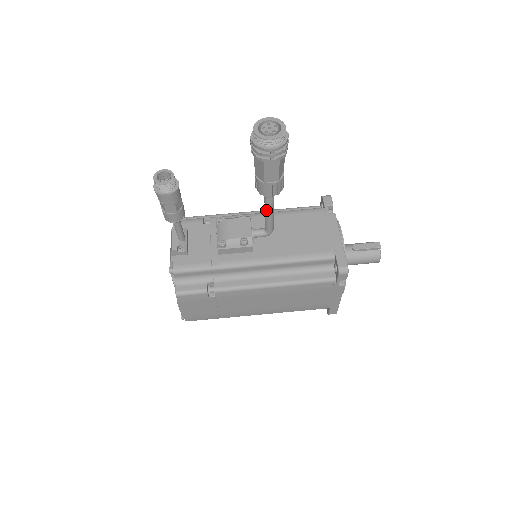
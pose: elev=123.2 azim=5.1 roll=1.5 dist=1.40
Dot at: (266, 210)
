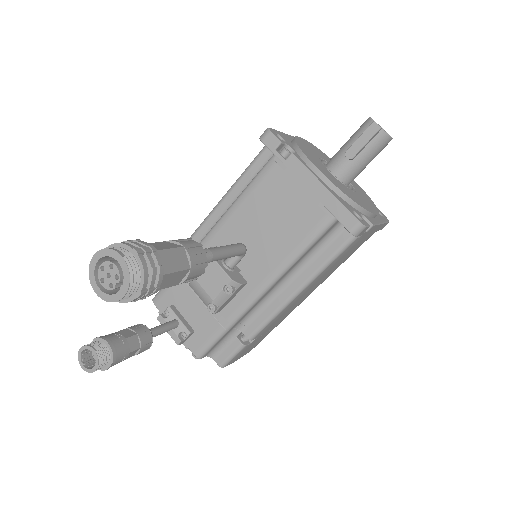
Dot at: occluded
